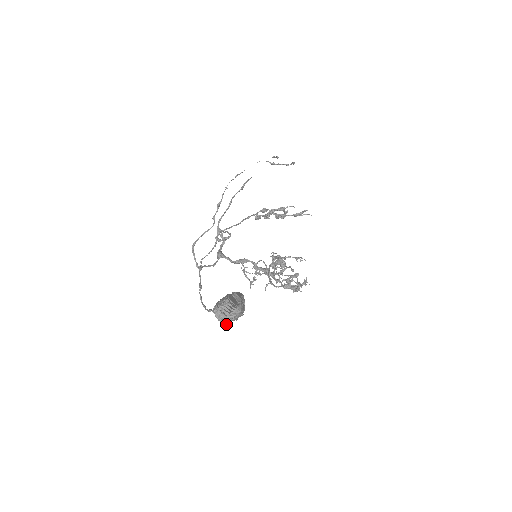
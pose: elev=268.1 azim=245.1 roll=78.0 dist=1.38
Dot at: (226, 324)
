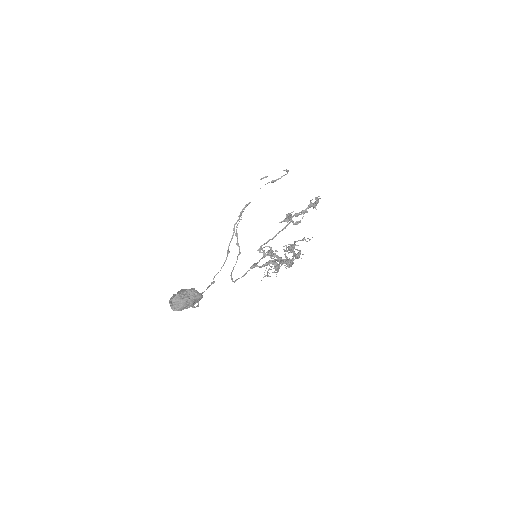
Dot at: occluded
